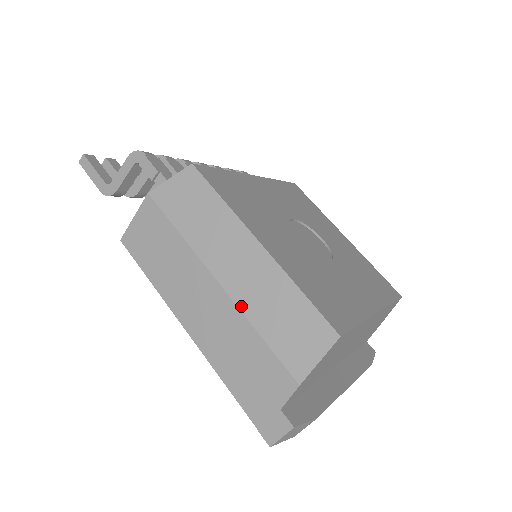
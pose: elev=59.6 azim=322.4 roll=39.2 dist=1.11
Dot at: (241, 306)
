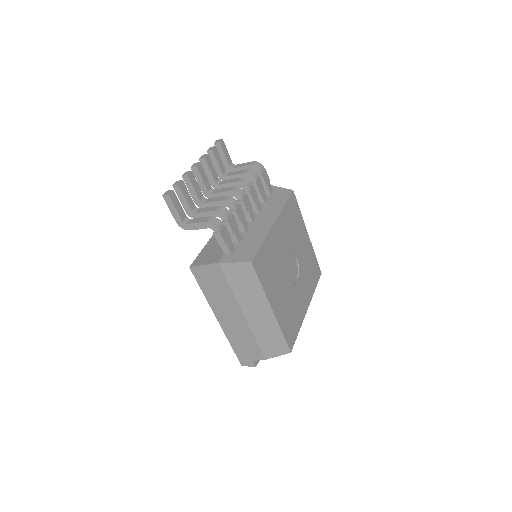
Dot at: (252, 328)
